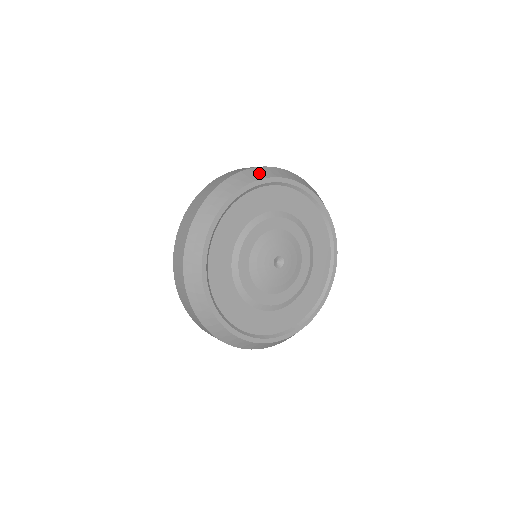
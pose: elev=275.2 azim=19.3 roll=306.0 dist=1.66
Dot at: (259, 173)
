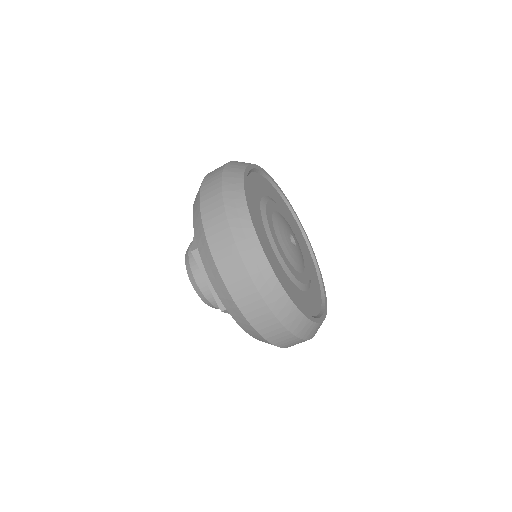
Dot at: occluded
